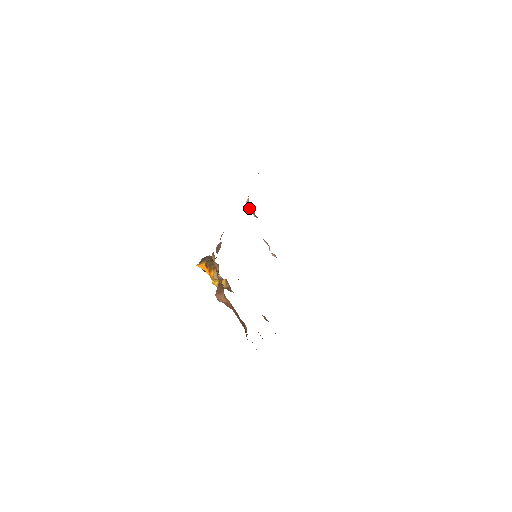
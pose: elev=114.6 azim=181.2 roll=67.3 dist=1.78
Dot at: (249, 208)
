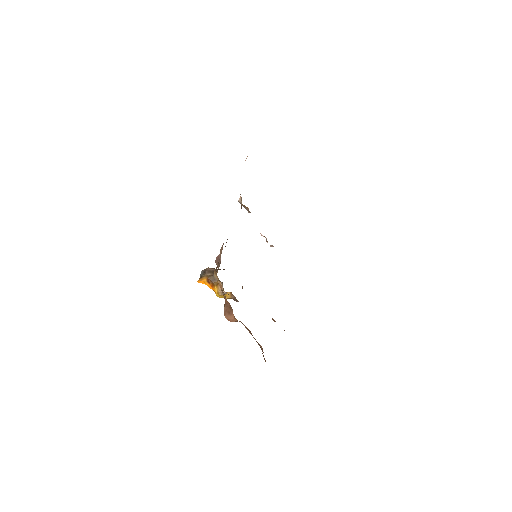
Dot at: (242, 205)
